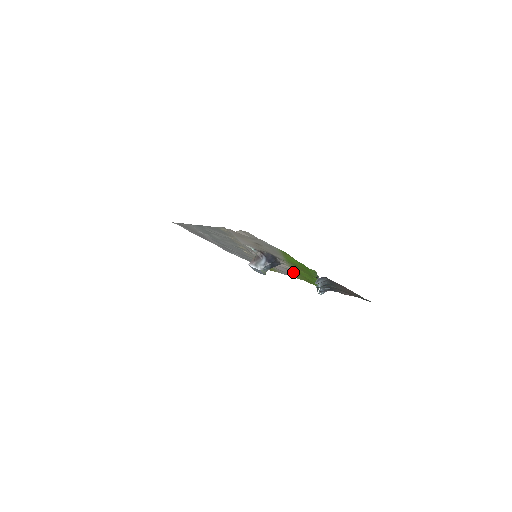
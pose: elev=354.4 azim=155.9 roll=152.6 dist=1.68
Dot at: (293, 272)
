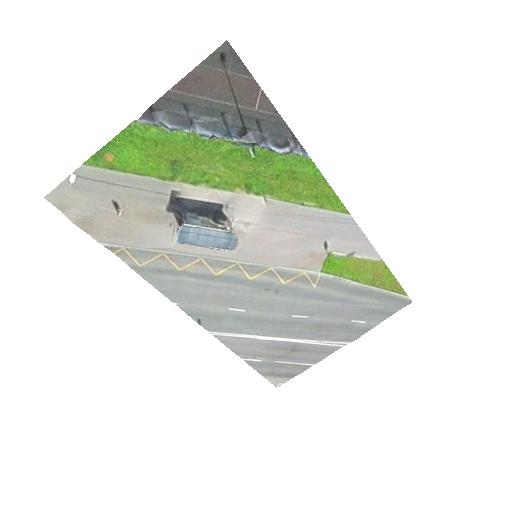
Dot at: (287, 204)
